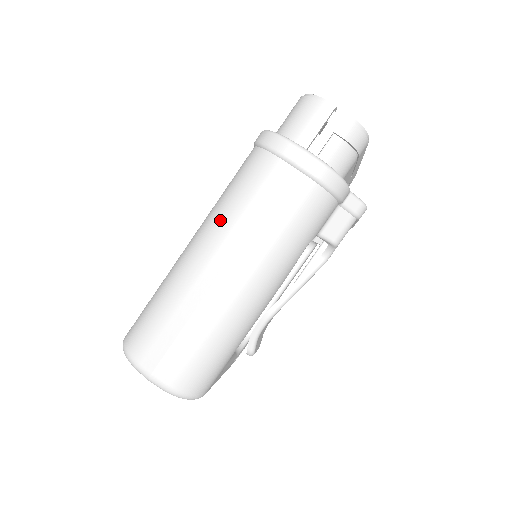
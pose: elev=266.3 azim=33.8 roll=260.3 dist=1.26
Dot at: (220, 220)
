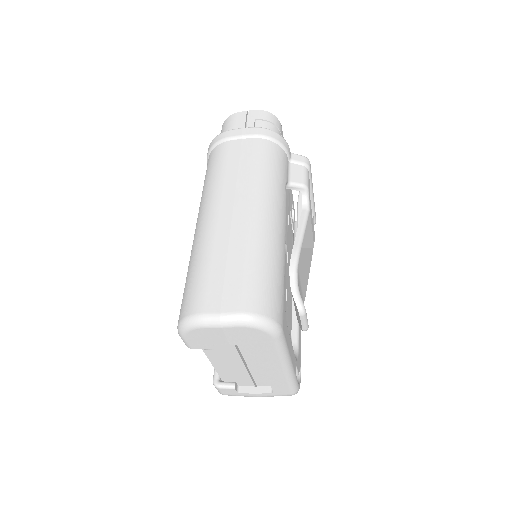
Dot at: (210, 191)
